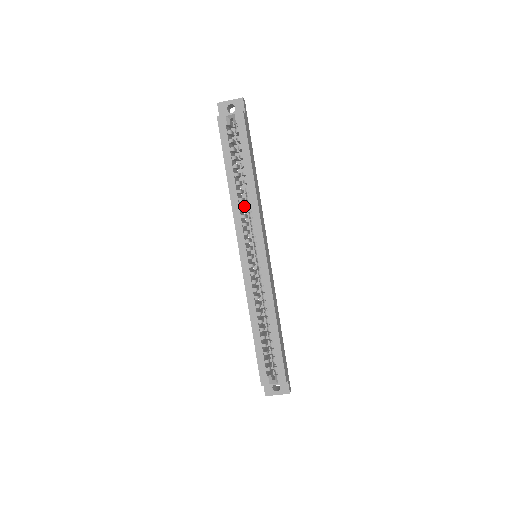
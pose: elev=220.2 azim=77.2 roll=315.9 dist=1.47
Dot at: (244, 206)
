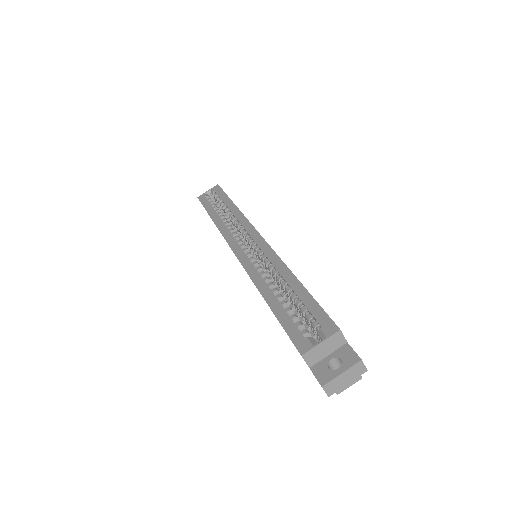
Dot at: occluded
